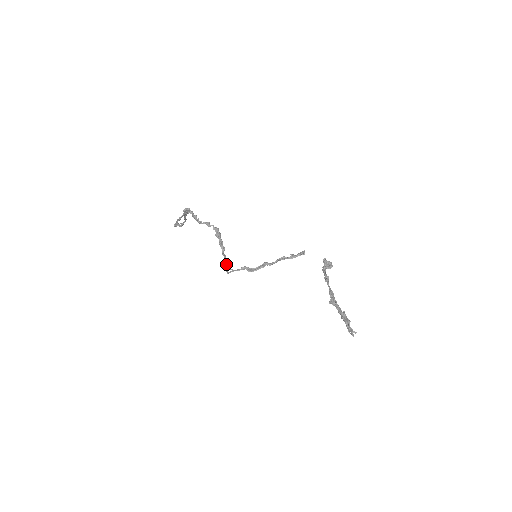
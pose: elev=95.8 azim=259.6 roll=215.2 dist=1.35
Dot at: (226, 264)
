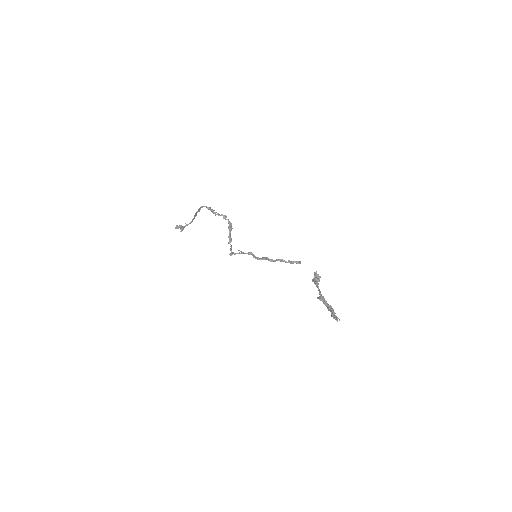
Dot at: (231, 251)
